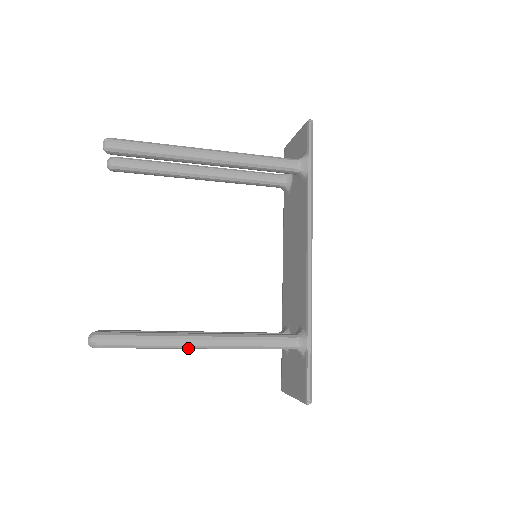
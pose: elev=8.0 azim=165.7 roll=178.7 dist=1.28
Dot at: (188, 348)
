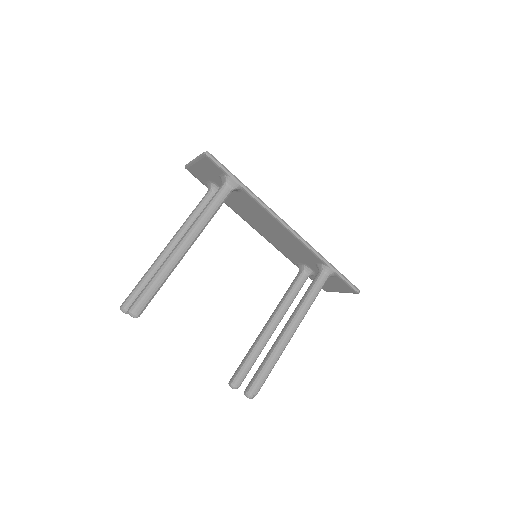
Dot at: occluded
